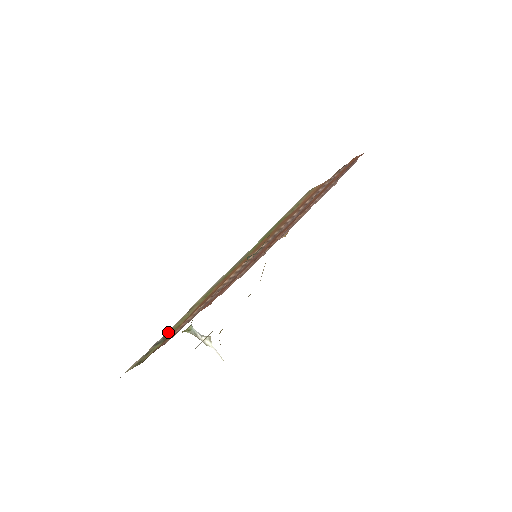
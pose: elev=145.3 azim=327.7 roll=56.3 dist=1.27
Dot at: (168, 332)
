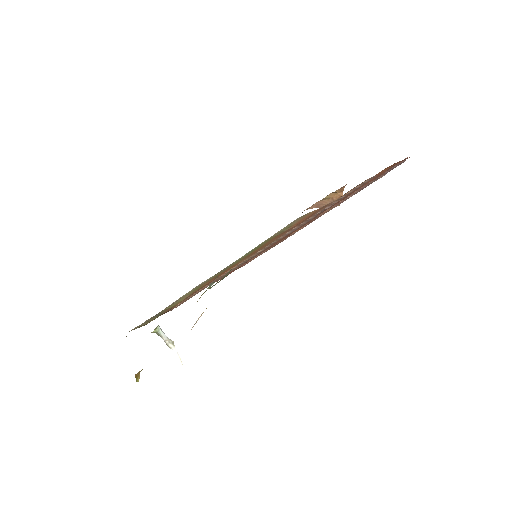
Dot at: (161, 311)
